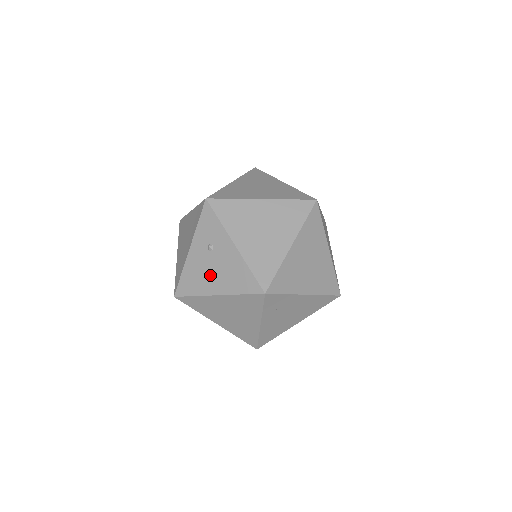
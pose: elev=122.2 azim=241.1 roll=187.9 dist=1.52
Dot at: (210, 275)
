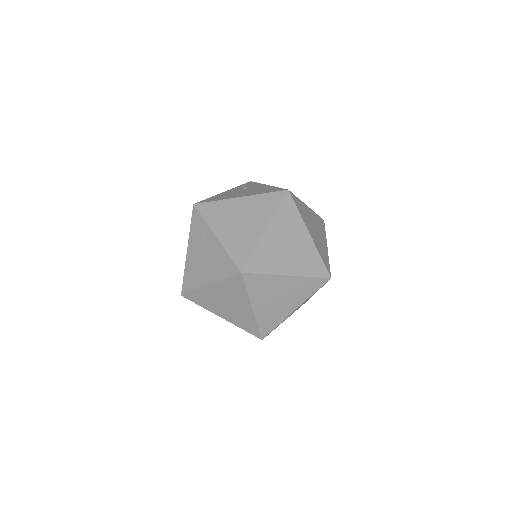
Dot at: (238, 194)
